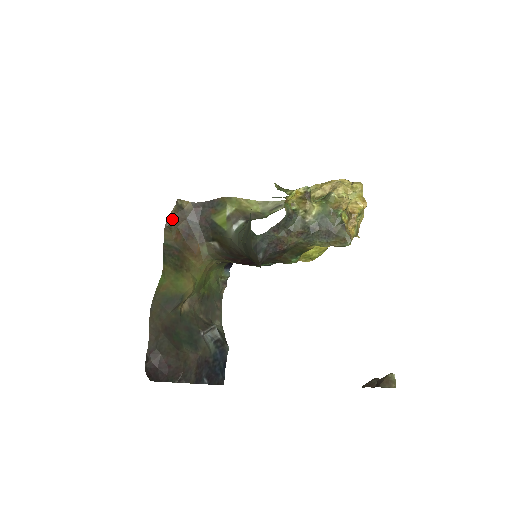
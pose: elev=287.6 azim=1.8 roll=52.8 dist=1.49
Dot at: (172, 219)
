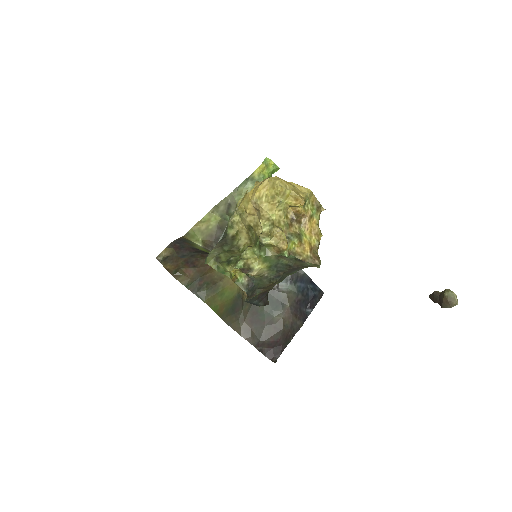
Dot at: (171, 269)
